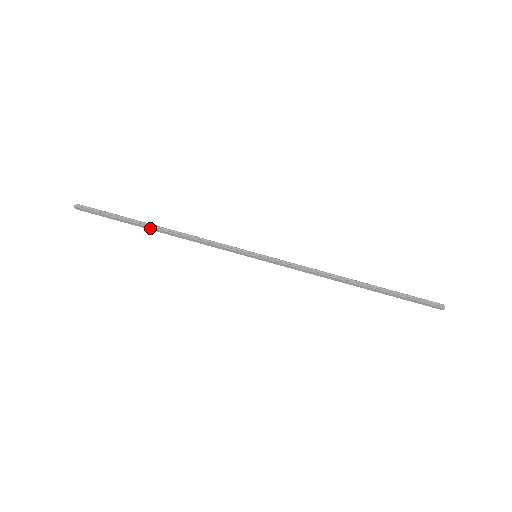
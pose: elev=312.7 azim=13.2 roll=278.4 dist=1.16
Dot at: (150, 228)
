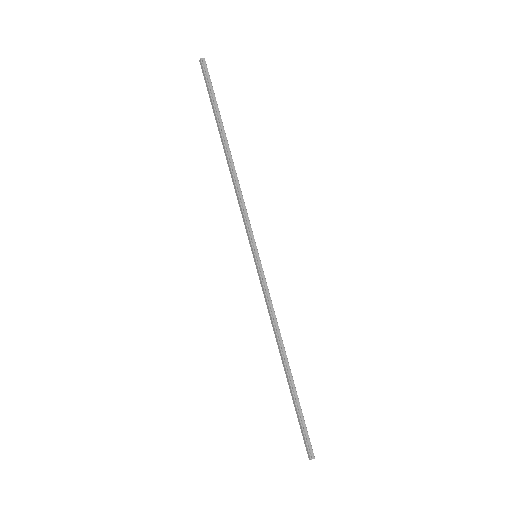
Dot at: (223, 142)
